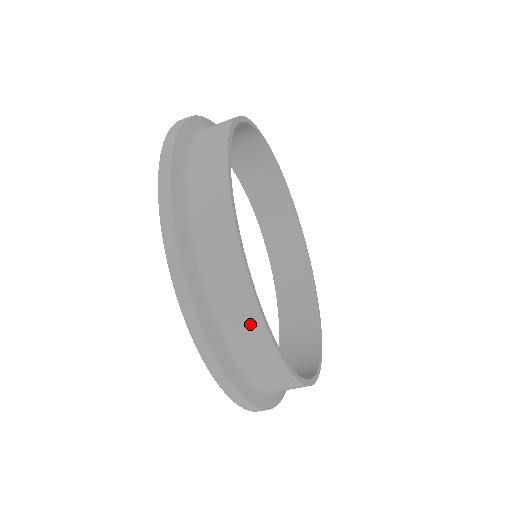
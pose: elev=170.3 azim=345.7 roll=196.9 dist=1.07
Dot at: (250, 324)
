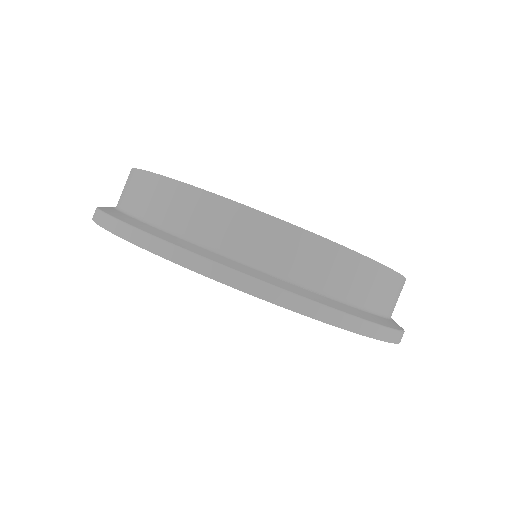
Dot at: (390, 285)
